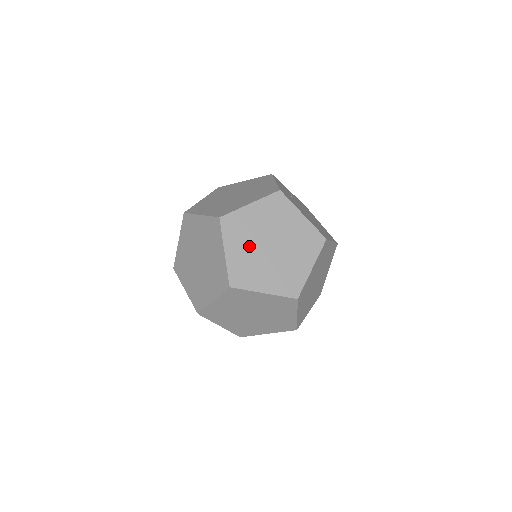
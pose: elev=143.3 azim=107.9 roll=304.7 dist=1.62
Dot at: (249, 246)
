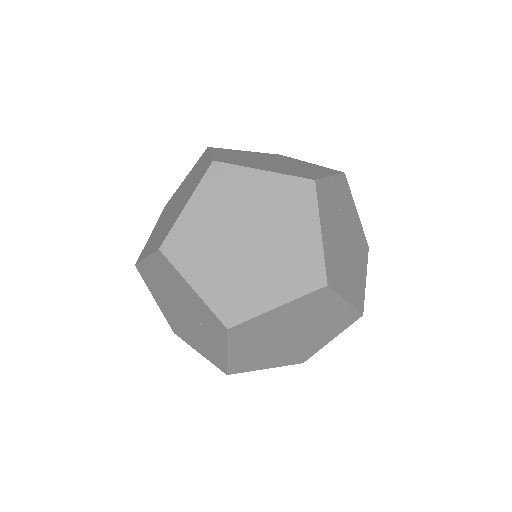
Dot at: (243, 157)
